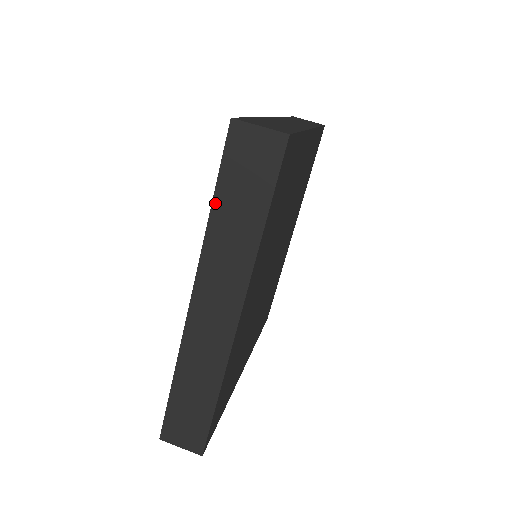
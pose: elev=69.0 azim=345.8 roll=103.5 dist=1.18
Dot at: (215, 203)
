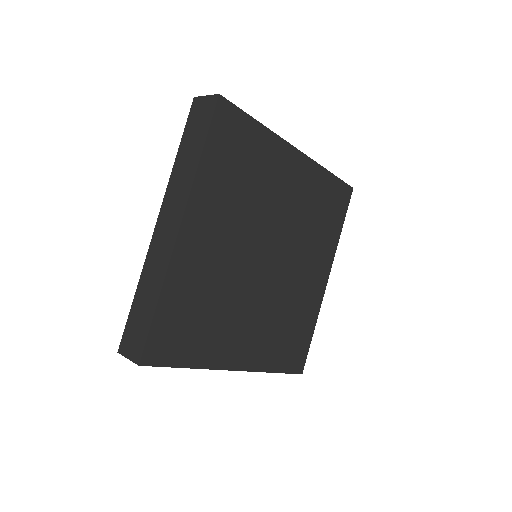
Dot at: occluded
